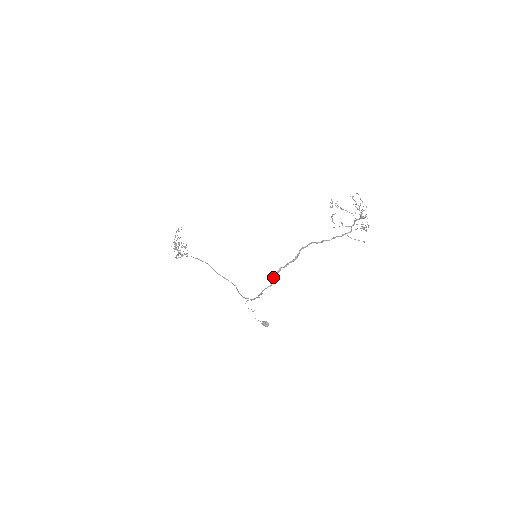
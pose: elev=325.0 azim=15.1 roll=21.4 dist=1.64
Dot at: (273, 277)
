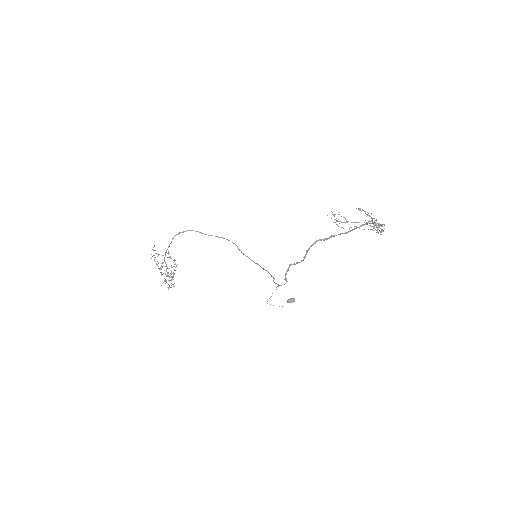
Dot at: (285, 274)
